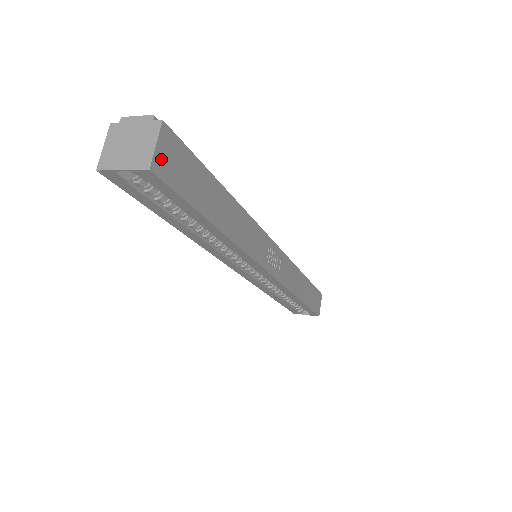
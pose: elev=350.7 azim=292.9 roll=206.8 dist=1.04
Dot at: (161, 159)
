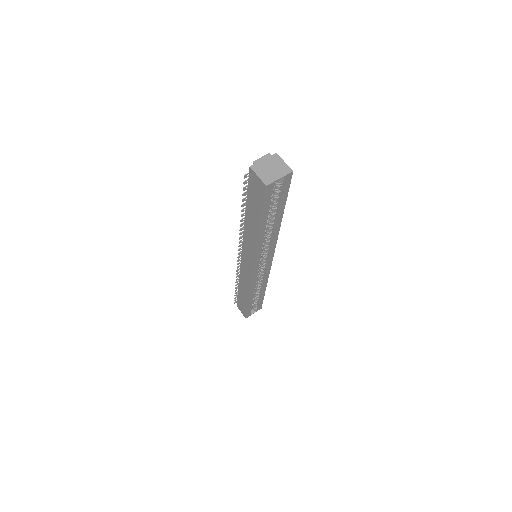
Dot at: occluded
